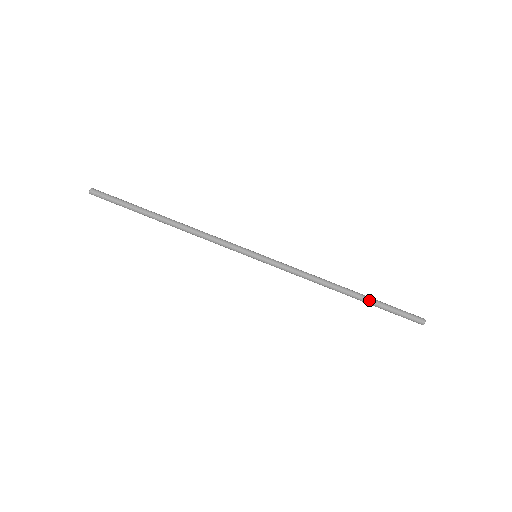
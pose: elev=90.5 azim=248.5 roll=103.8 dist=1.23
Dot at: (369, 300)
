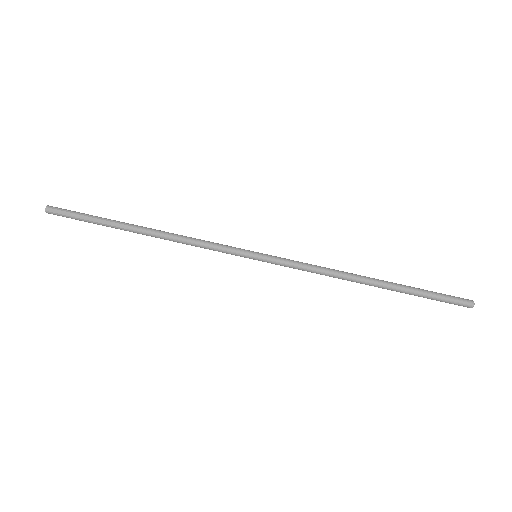
Dot at: (401, 287)
